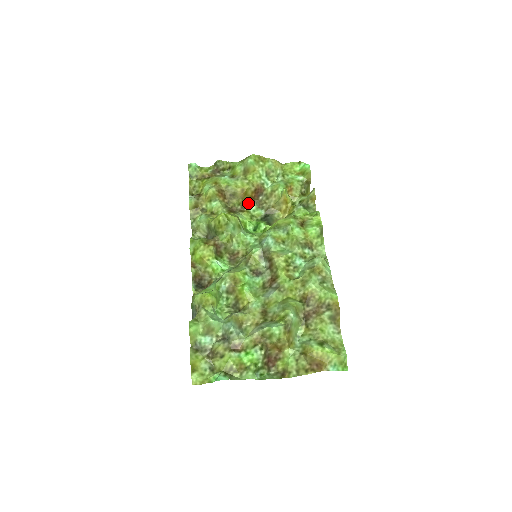
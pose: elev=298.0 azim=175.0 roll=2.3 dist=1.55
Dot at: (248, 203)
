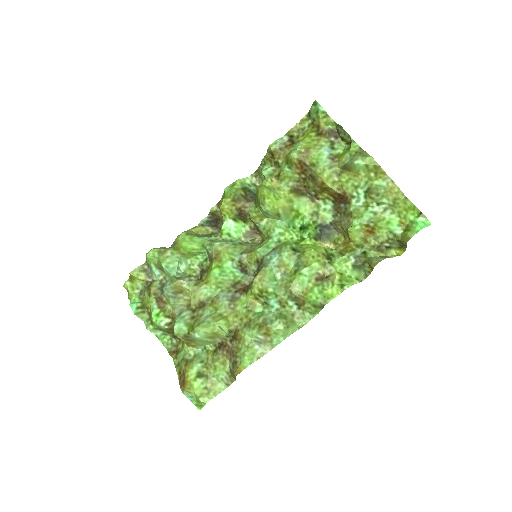
Dot at: (326, 197)
